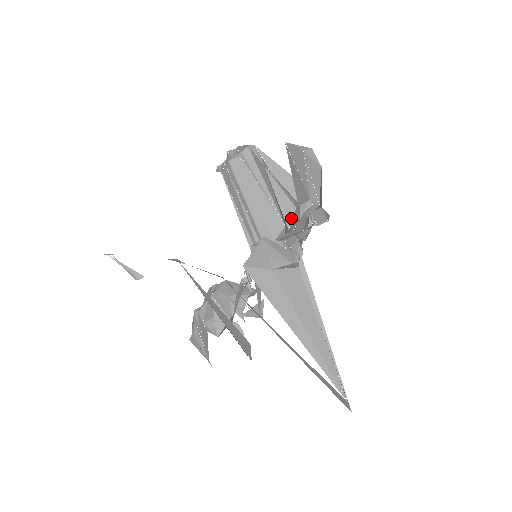
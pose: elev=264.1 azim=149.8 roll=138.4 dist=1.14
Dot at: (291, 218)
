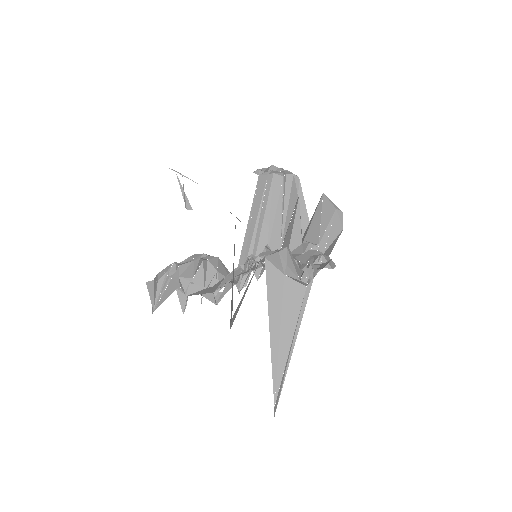
Dot at: (294, 248)
